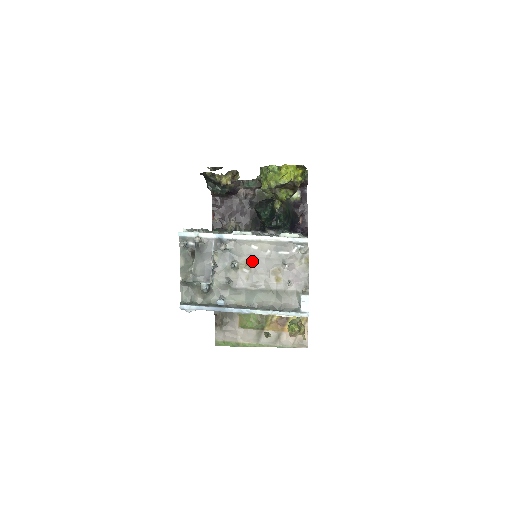
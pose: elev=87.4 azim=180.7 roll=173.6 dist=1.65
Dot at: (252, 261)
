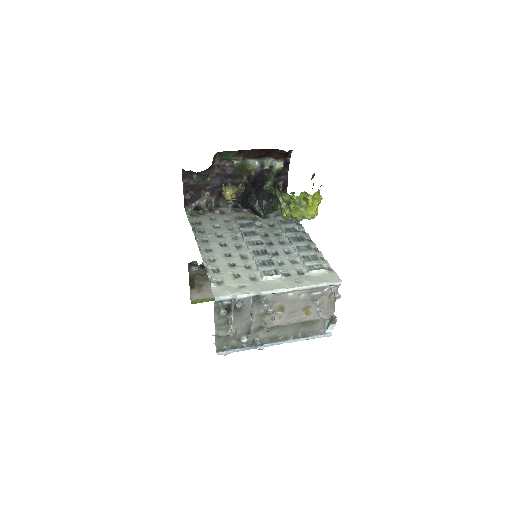
Dot at: (286, 305)
